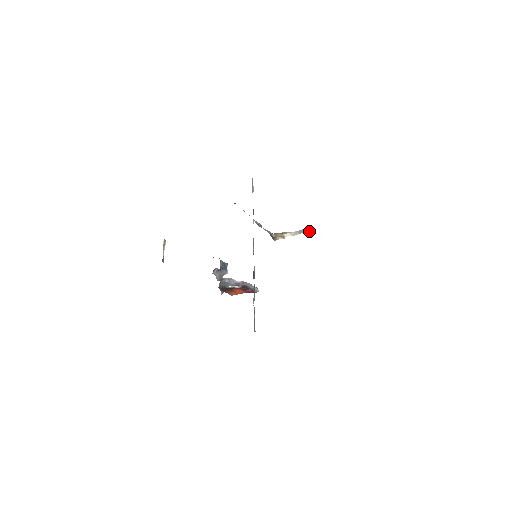
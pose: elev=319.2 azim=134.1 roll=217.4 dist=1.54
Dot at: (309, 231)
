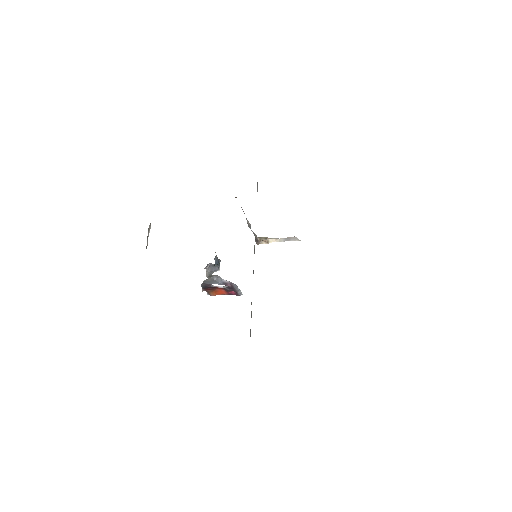
Dot at: (295, 240)
